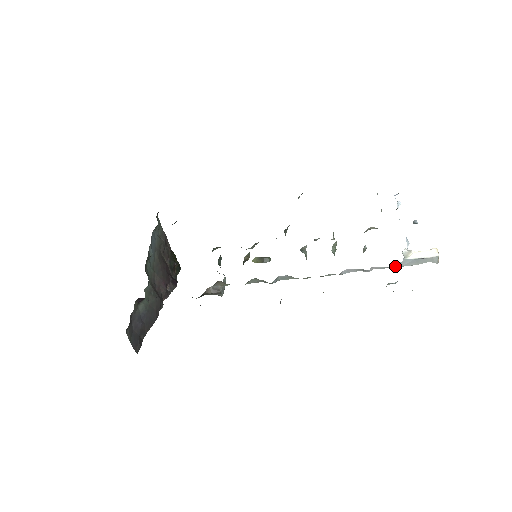
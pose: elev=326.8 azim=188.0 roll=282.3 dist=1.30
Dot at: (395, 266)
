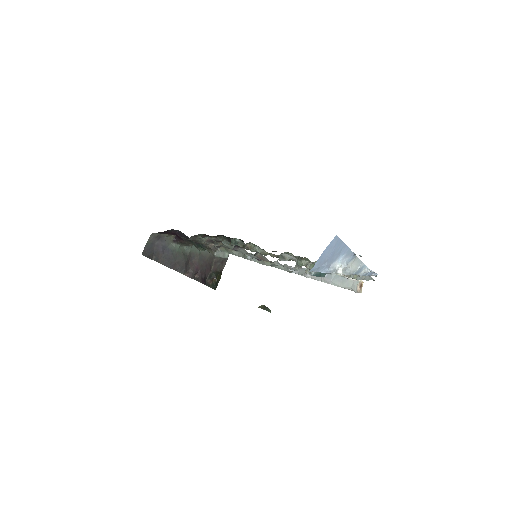
Dot at: (326, 279)
